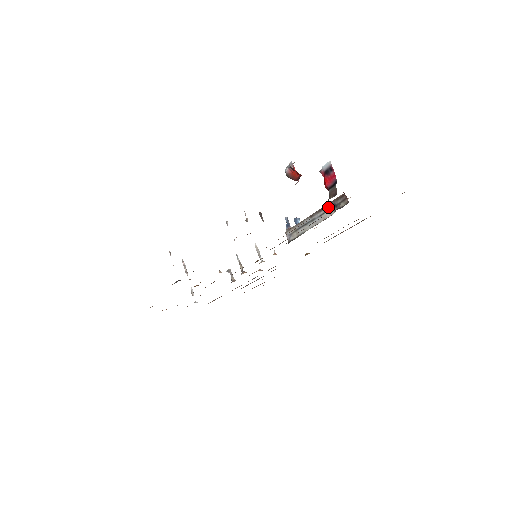
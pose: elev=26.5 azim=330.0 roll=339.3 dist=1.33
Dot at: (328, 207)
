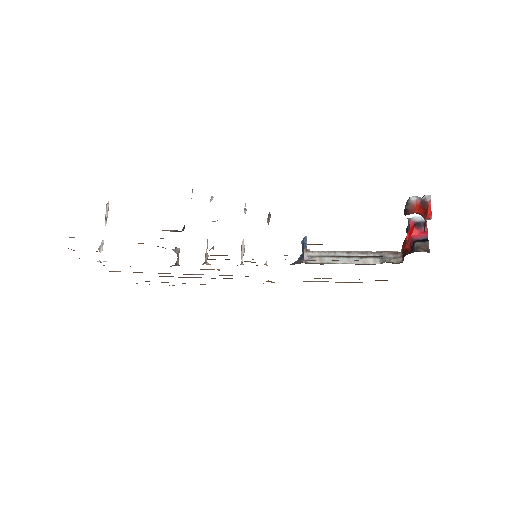
Dot at: (375, 254)
